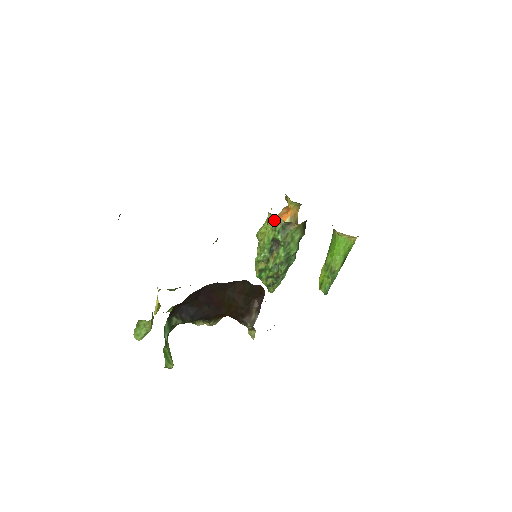
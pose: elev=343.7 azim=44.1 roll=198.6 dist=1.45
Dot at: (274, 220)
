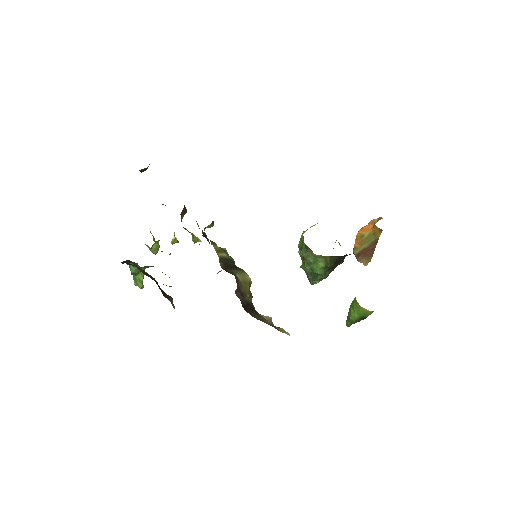
Dot at: occluded
